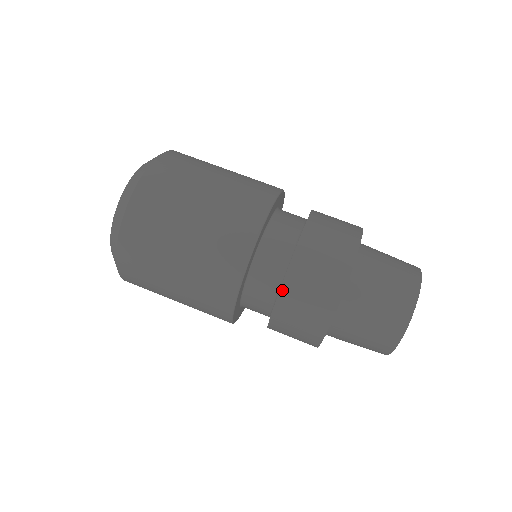
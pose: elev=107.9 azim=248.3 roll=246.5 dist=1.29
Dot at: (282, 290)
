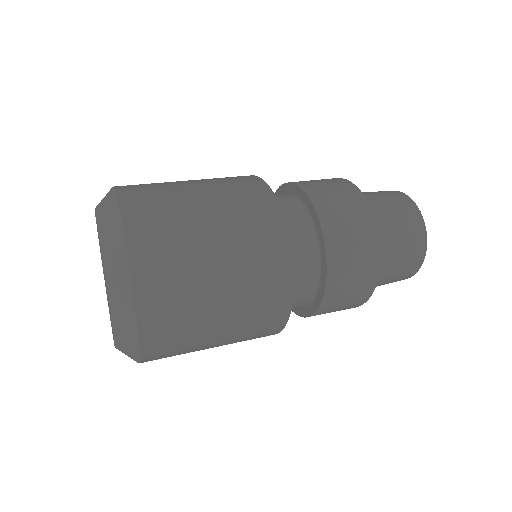
Dot at: (305, 190)
